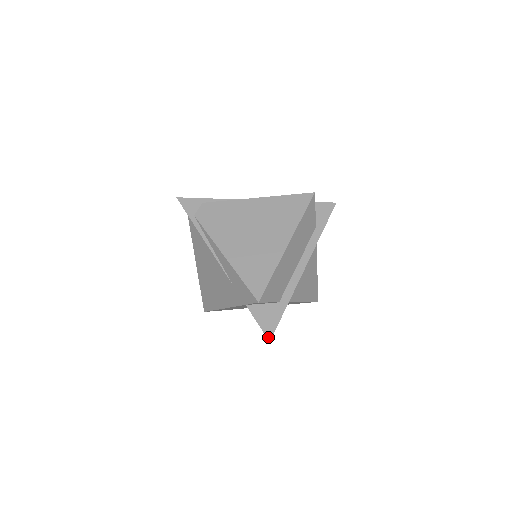
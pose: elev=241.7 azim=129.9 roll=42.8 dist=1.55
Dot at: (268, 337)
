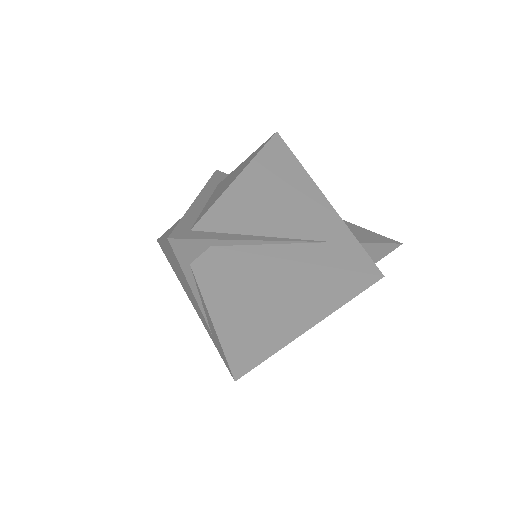
Dot at: occluded
